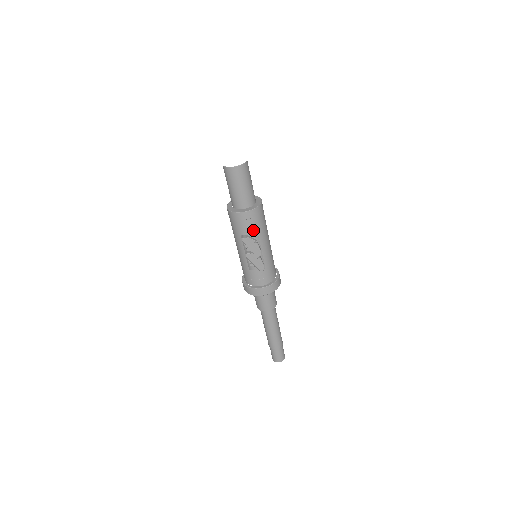
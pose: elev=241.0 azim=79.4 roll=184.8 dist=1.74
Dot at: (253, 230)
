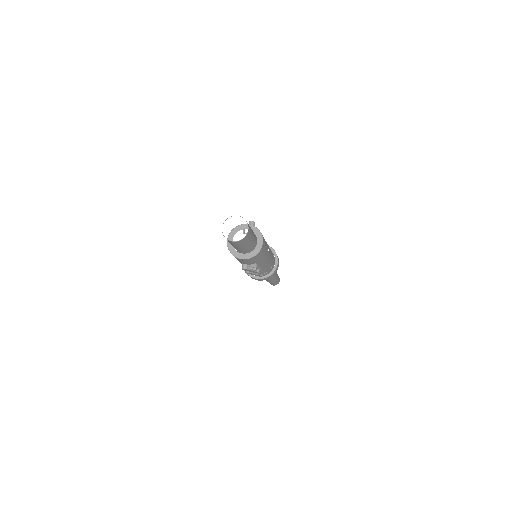
Dot at: (253, 263)
